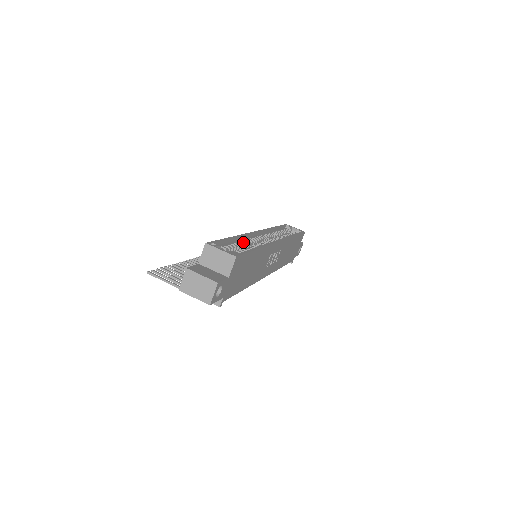
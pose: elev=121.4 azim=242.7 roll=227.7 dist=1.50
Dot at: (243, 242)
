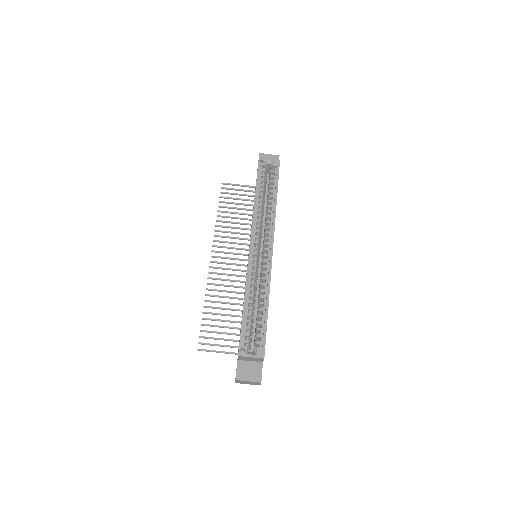
Dot at: (252, 296)
